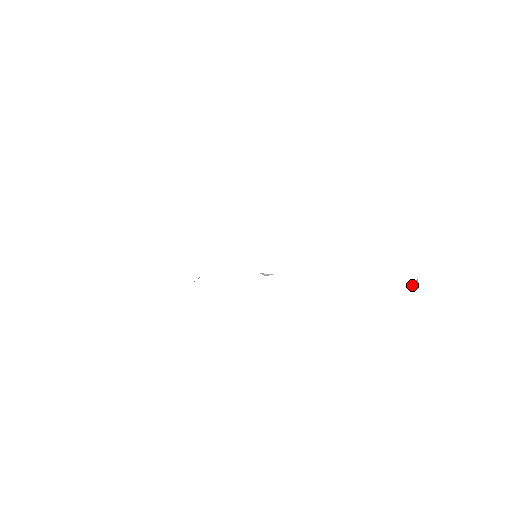
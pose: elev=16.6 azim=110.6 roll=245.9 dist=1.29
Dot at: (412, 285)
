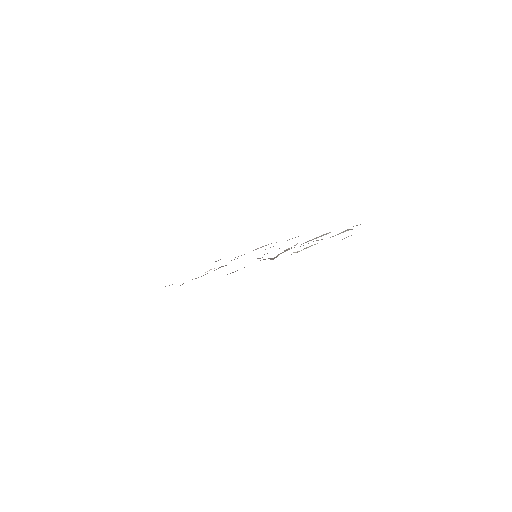
Dot at: occluded
